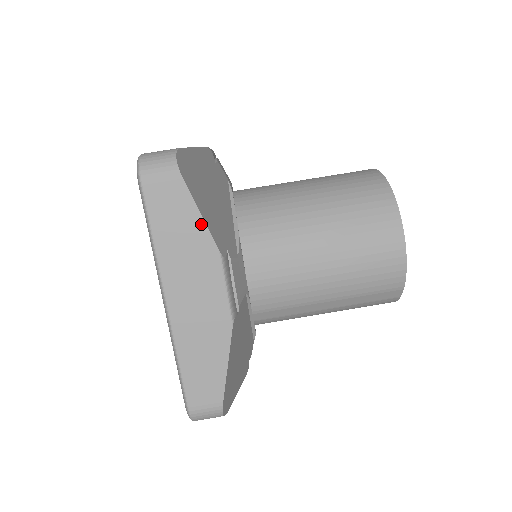
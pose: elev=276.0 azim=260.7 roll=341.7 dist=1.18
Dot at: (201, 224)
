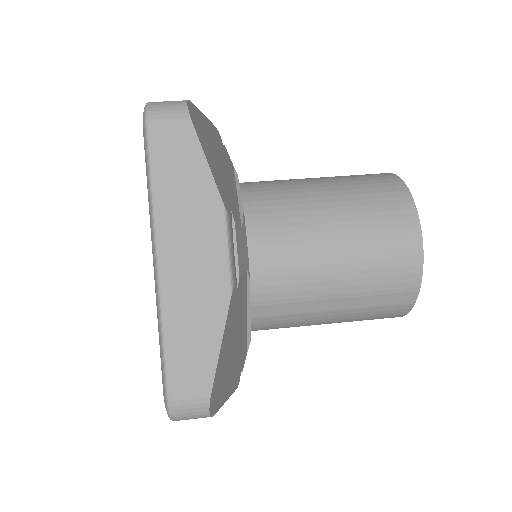
Dot at: (207, 173)
